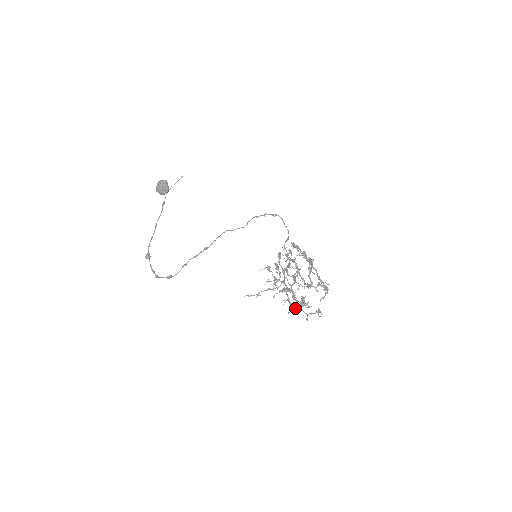
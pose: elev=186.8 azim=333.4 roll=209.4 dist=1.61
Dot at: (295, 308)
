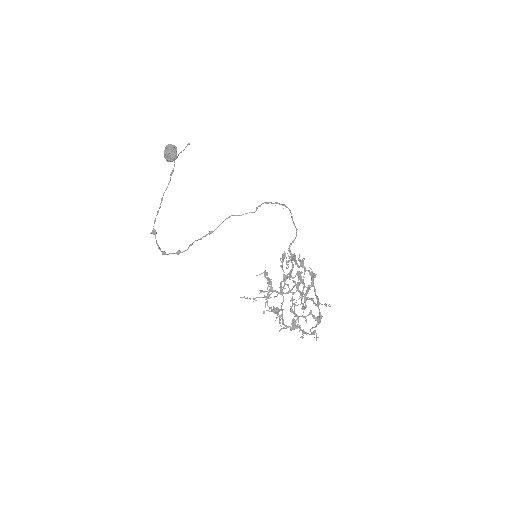
Dot at: (286, 327)
